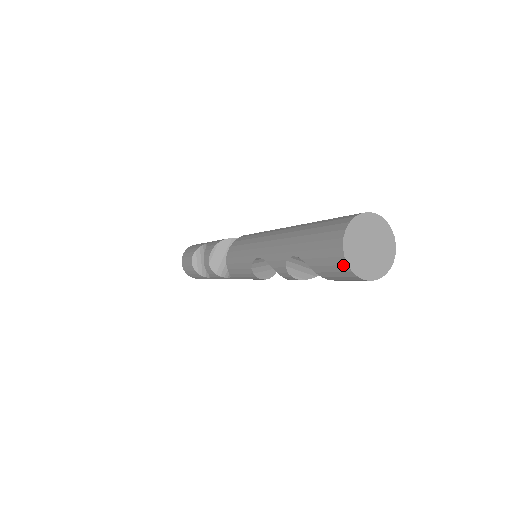
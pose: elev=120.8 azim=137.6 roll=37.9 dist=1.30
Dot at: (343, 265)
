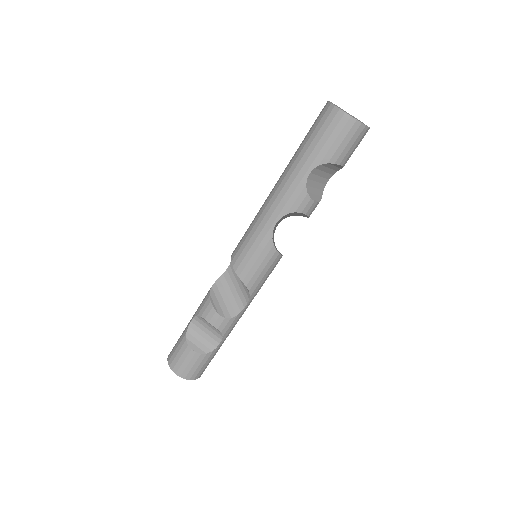
Dot at: (354, 124)
